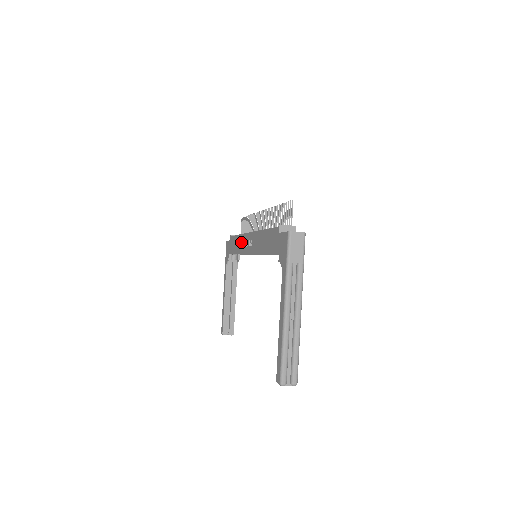
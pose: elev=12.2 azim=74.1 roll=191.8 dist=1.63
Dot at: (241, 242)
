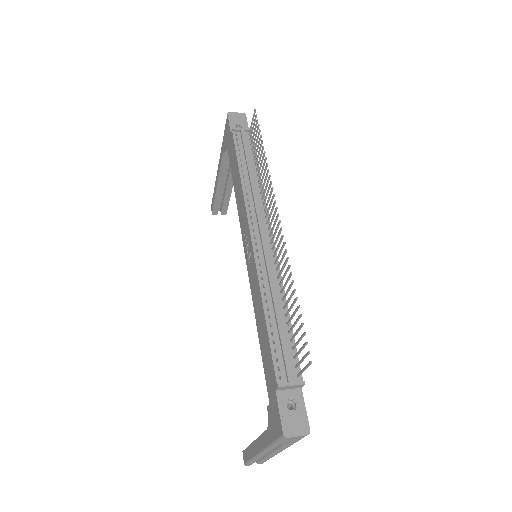
Dot at: (240, 202)
